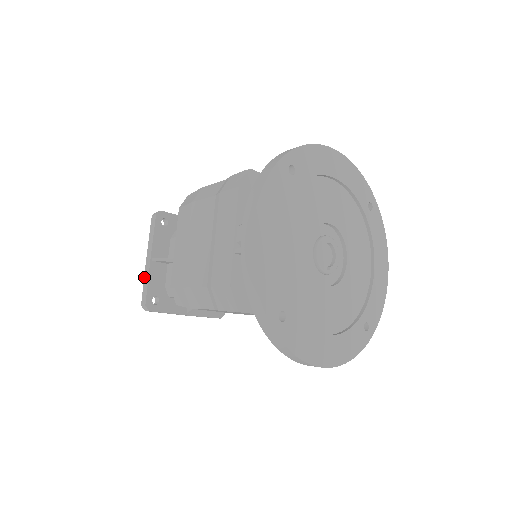
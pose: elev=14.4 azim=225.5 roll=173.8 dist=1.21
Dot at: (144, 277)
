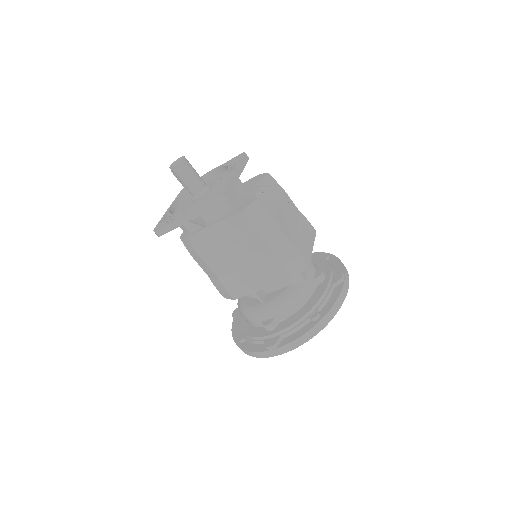
Dot at: (172, 223)
